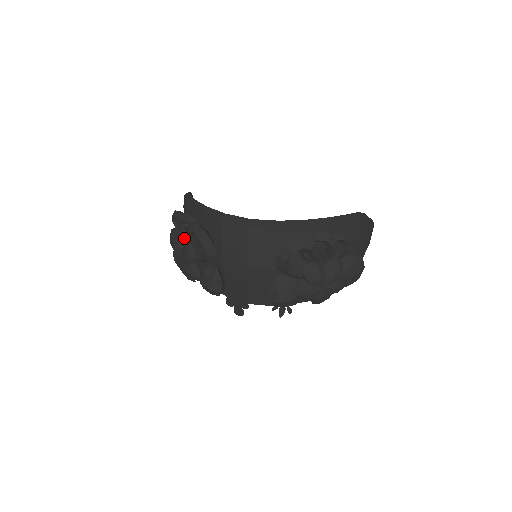
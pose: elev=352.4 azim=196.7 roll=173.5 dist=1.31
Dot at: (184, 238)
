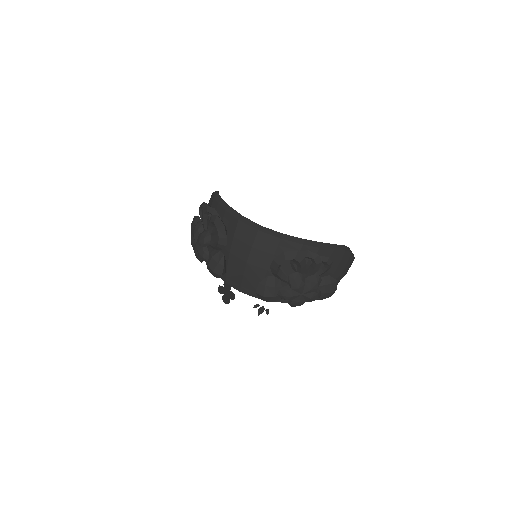
Dot at: (204, 225)
